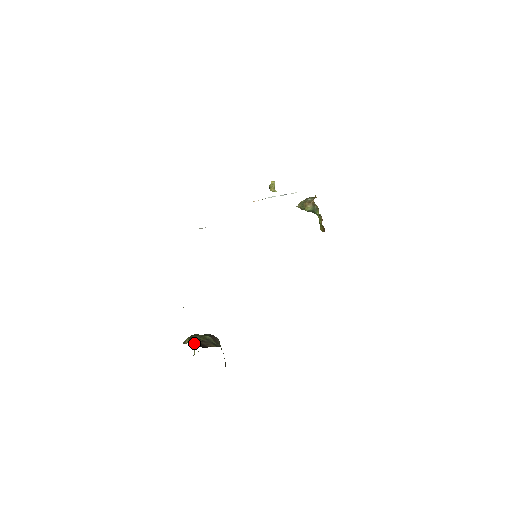
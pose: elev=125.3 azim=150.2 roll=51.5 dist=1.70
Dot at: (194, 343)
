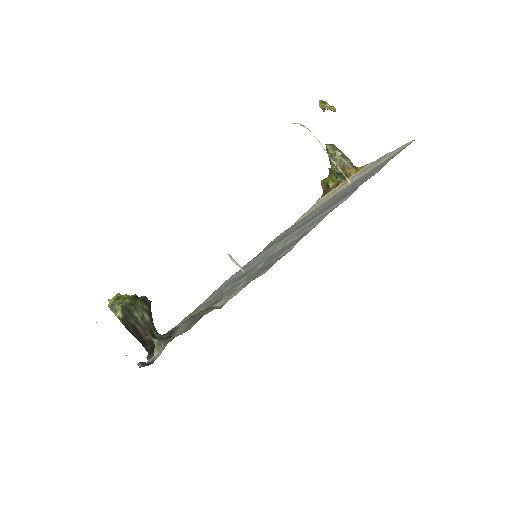
Dot at: (130, 329)
